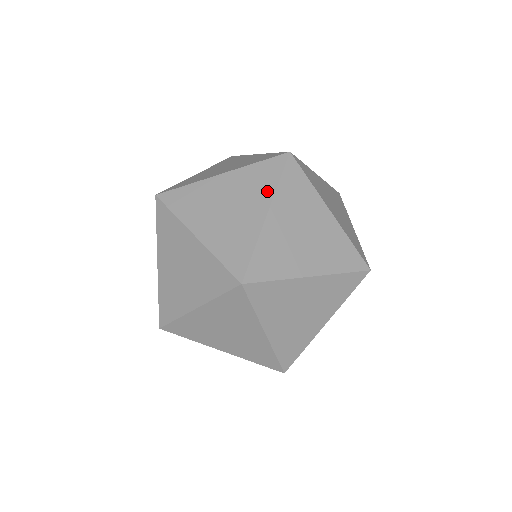
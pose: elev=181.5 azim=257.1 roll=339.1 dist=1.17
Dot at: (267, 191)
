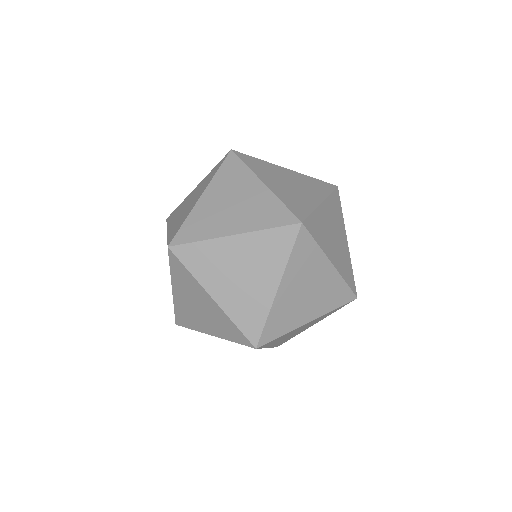
Dot at: (208, 181)
